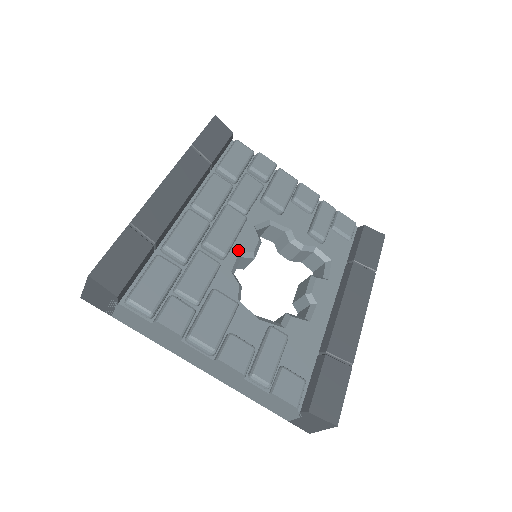
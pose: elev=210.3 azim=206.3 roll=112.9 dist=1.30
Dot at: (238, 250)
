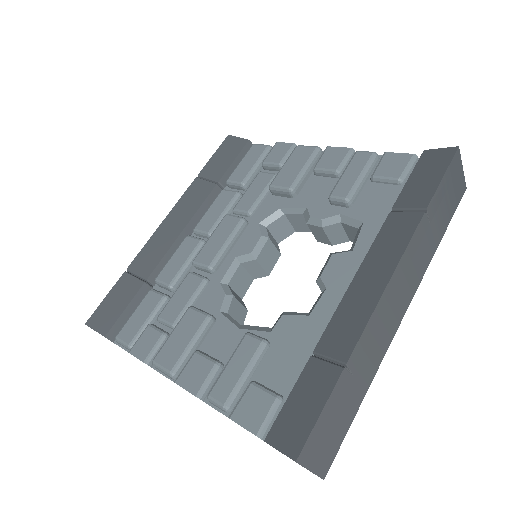
Dot at: (233, 257)
